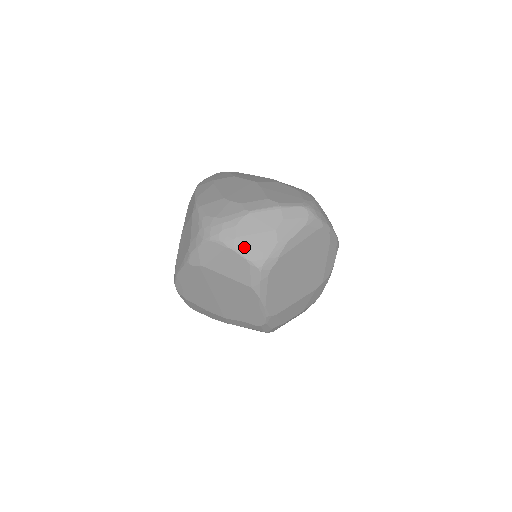
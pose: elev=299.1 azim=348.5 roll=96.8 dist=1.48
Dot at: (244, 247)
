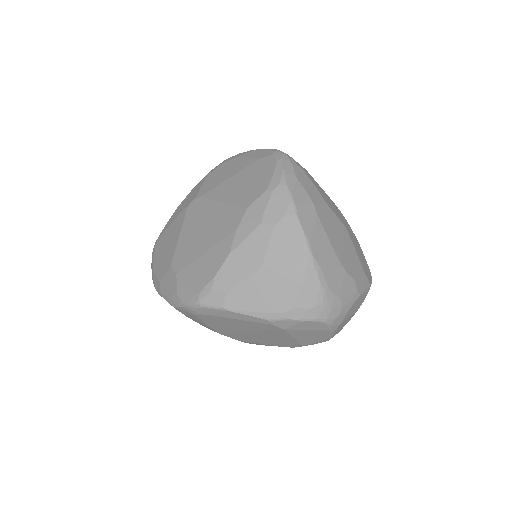
Dot at: (338, 328)
